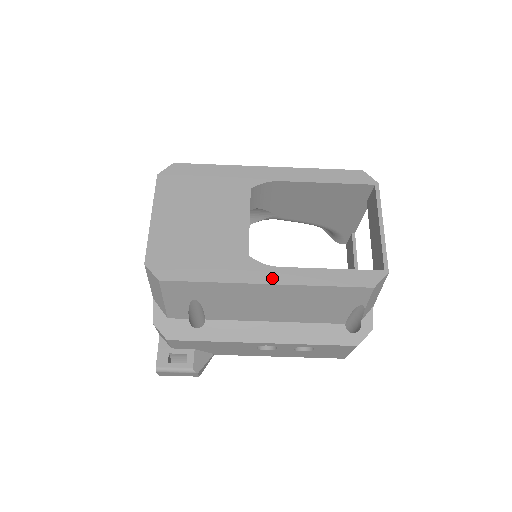
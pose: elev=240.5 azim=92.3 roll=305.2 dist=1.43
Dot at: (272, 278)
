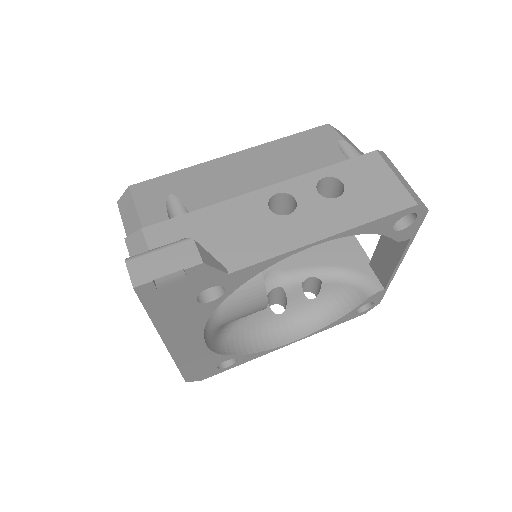
Dot at: occluded
